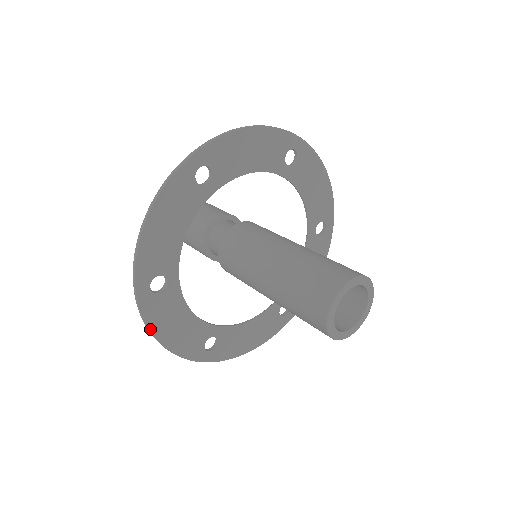
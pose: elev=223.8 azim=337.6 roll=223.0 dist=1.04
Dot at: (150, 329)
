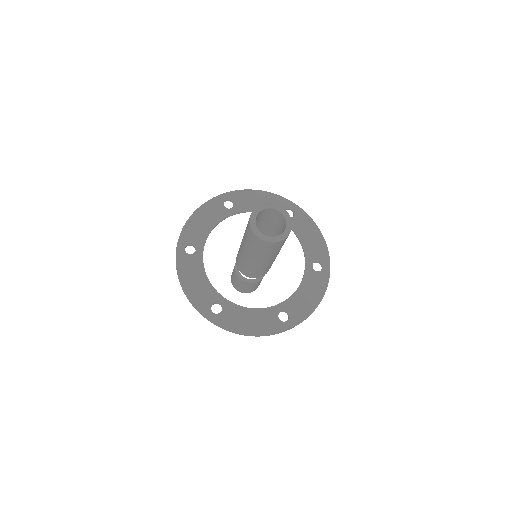
Dot at: (235, 332)
